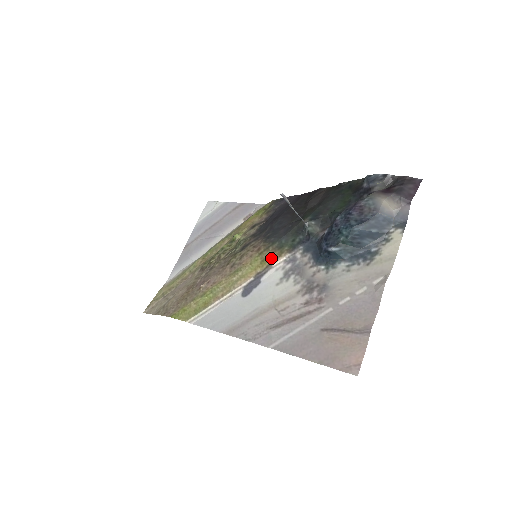
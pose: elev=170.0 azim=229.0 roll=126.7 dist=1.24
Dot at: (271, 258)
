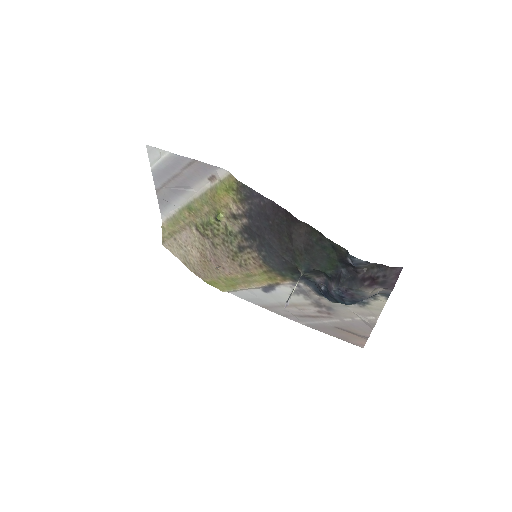
Dot at: (277, 280)
